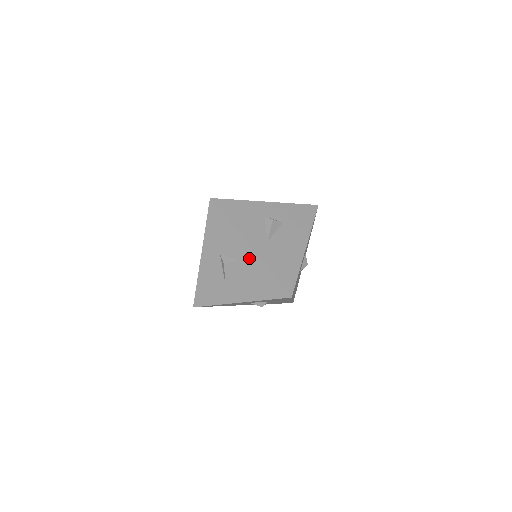
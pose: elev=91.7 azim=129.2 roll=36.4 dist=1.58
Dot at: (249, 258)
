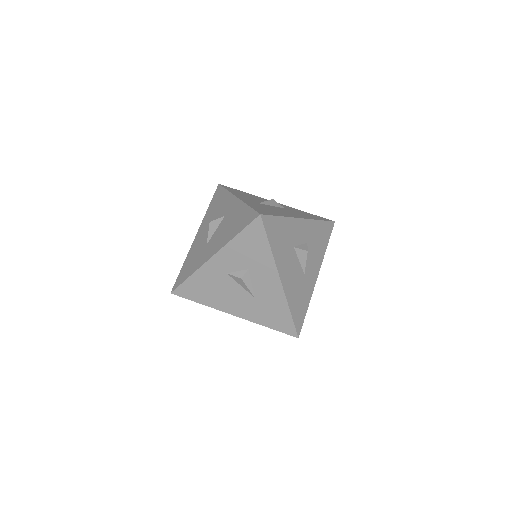
Dot at: (233, 207)
